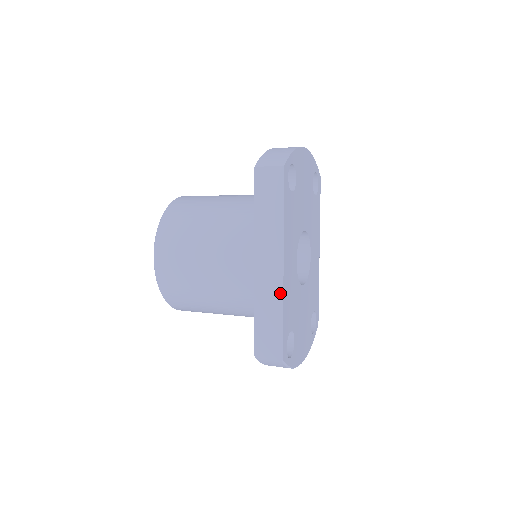
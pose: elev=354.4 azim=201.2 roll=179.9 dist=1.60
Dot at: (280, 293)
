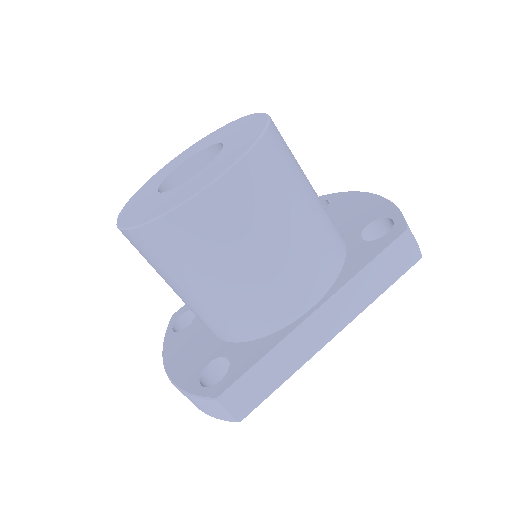
Dot at: (306, 359)
